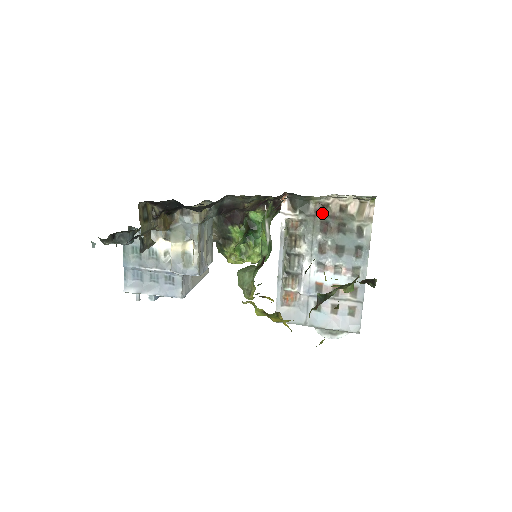
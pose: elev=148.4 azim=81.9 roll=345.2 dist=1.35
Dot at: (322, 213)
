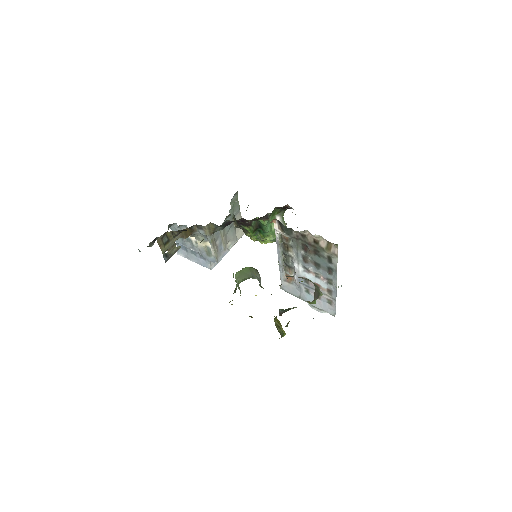
Dot at: (302, 239)
